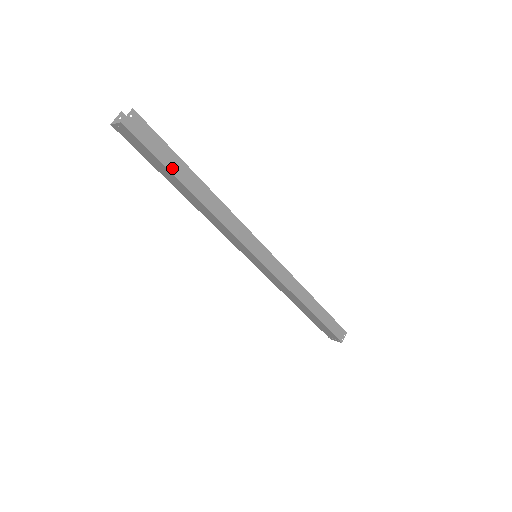
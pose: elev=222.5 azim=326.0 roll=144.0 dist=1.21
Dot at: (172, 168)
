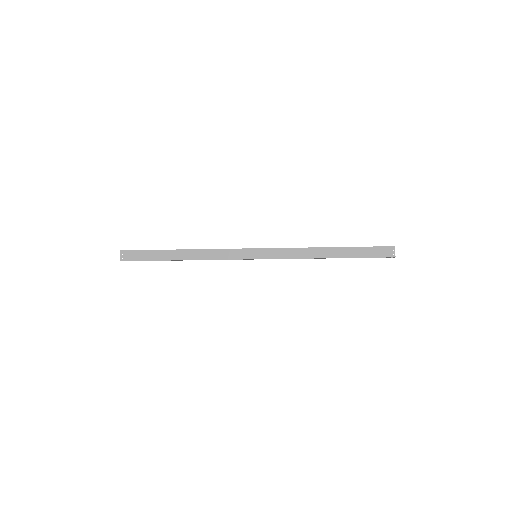
Dot at: (159, 258)
